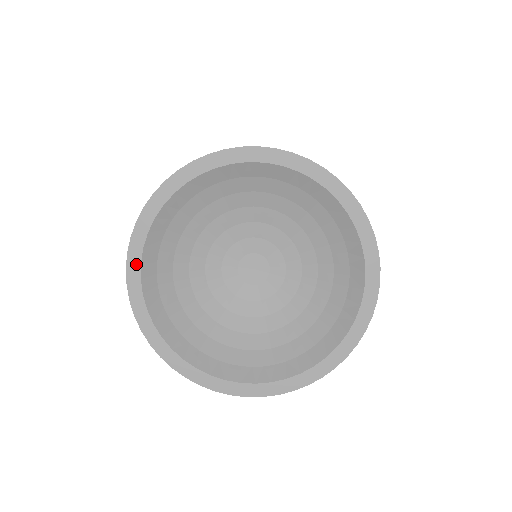
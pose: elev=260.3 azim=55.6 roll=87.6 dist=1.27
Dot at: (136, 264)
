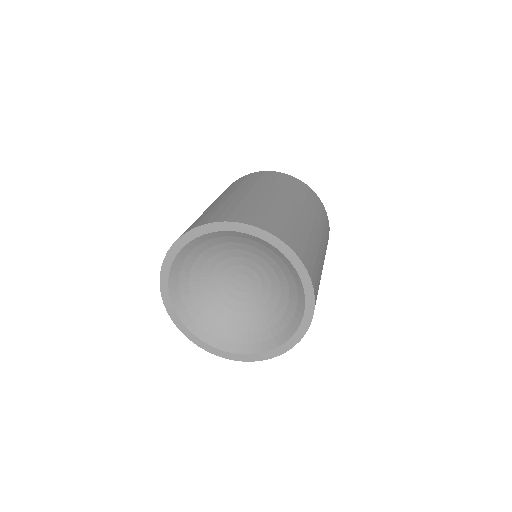
Dot at: (186, 241)
